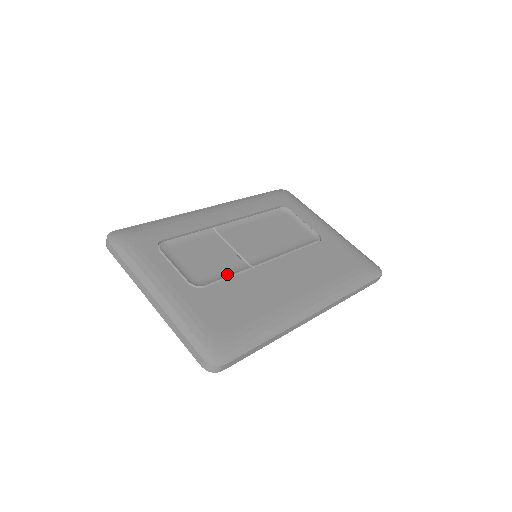
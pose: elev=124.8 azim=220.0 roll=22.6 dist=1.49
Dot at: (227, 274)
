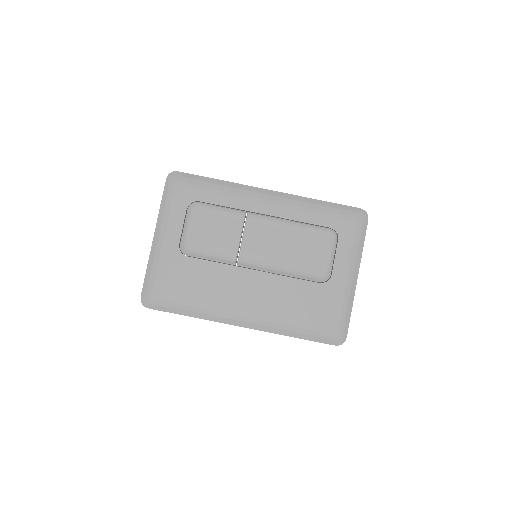
Dot at: (213, 257)
